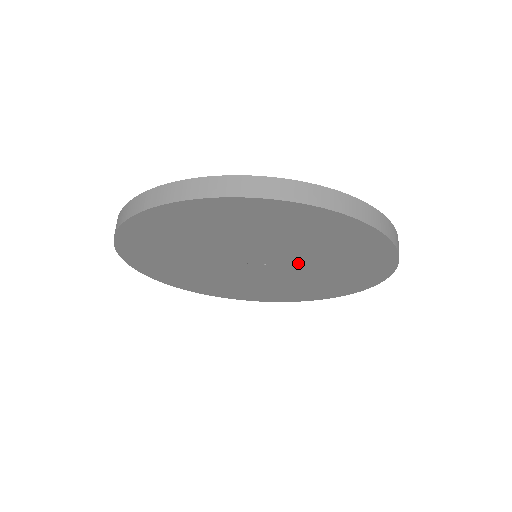
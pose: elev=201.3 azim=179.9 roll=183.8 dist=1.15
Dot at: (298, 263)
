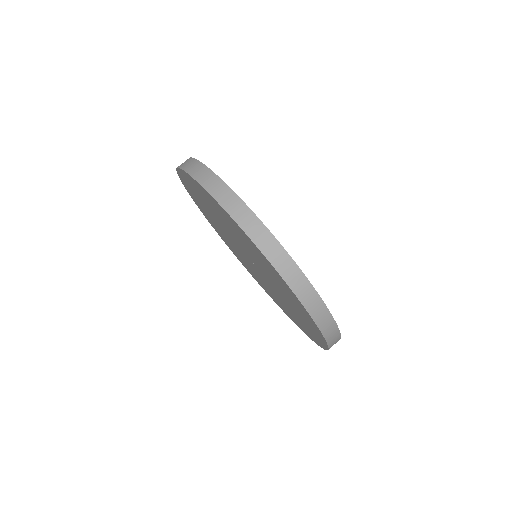
Dot at: (261, 268)
